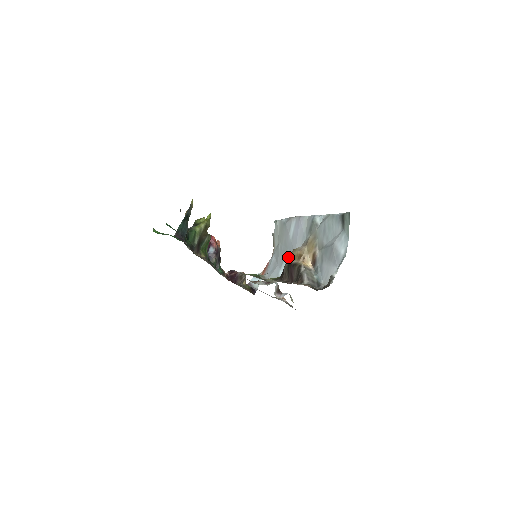
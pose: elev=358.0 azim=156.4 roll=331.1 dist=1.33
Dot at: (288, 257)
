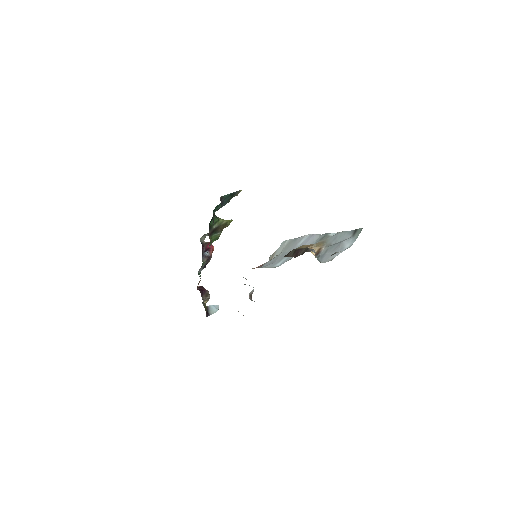
Dot at: occluded
